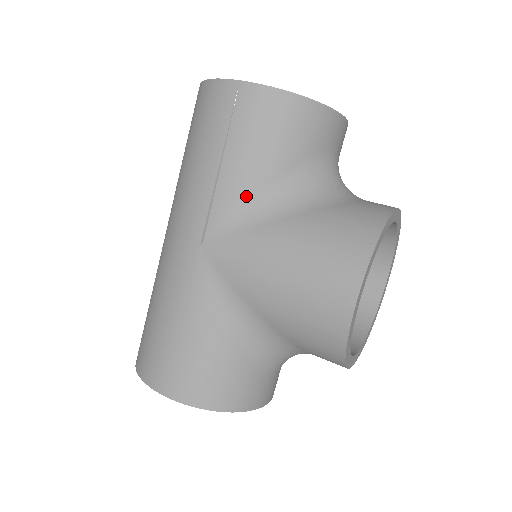
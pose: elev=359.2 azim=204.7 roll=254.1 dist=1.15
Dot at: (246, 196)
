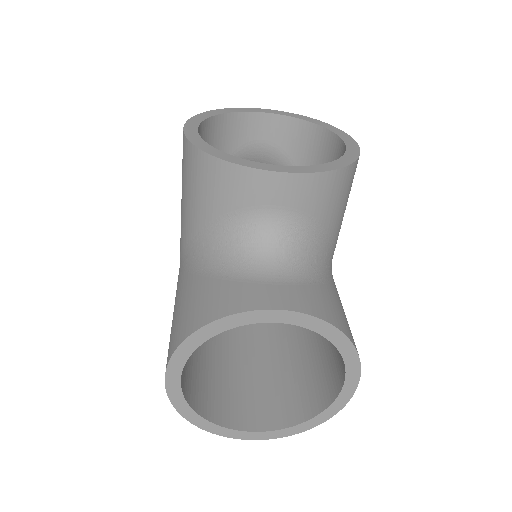
Dot at: occluded
